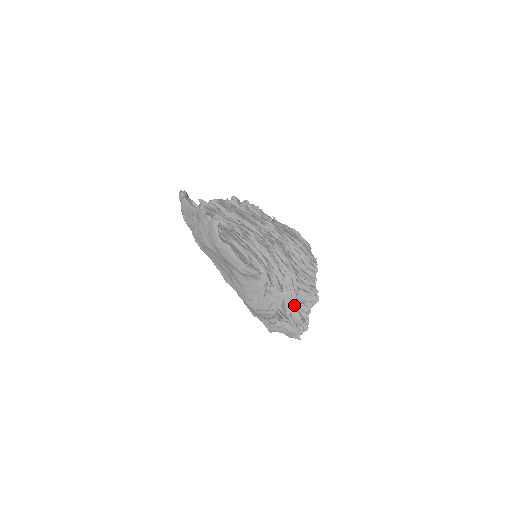
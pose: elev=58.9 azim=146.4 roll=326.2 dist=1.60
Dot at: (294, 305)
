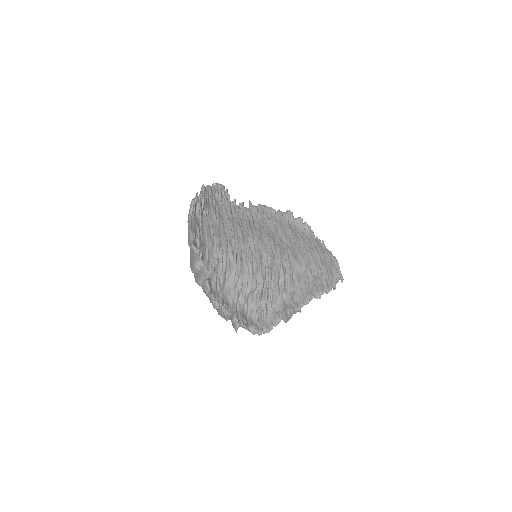
Dot at: (265, 310)
